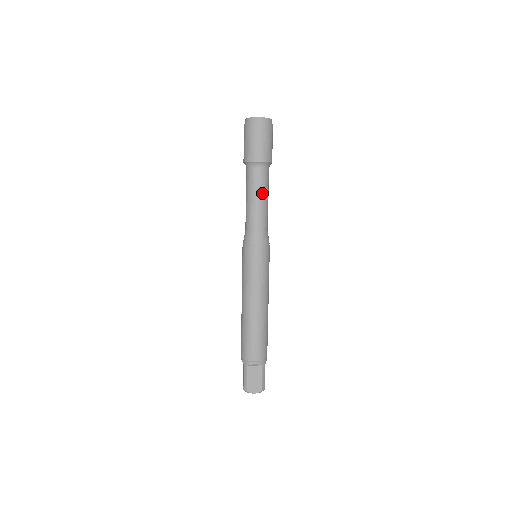
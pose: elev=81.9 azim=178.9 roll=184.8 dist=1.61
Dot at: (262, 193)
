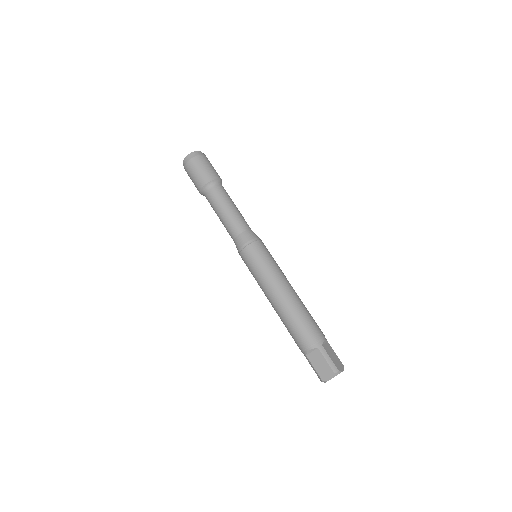
Dot at: (233, 202)
